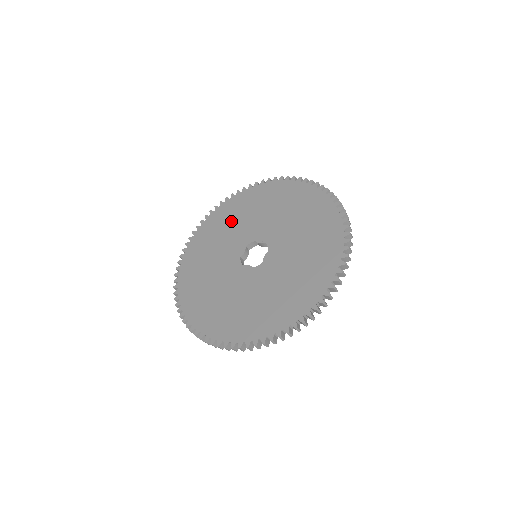
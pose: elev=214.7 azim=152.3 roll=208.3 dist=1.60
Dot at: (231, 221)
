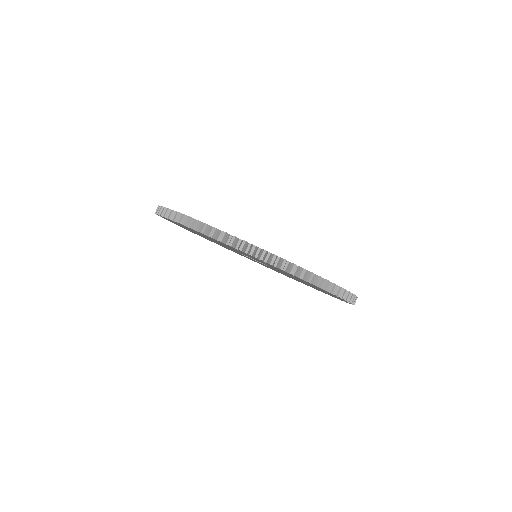
Dot at: occluded
